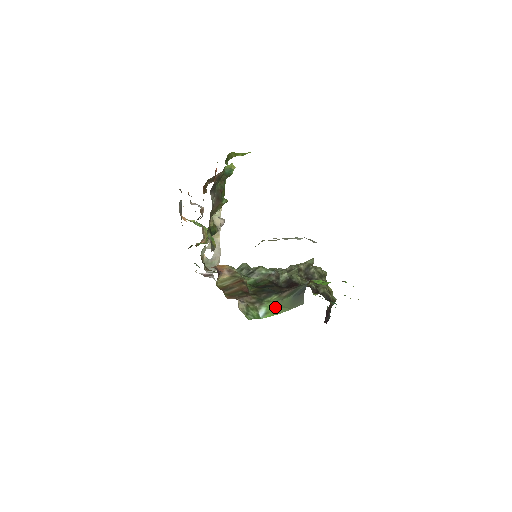
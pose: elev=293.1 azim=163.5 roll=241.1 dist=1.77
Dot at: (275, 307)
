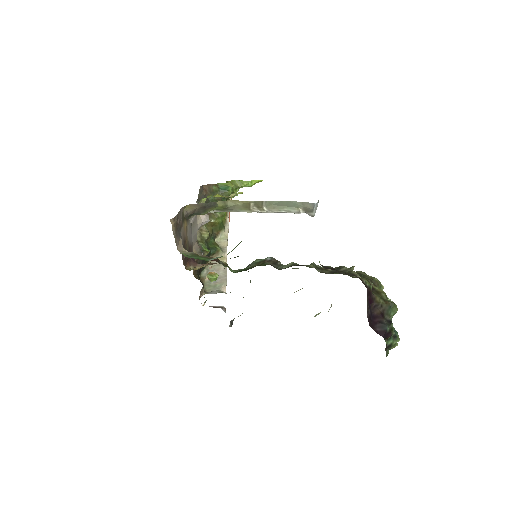
Dot at: occluded
